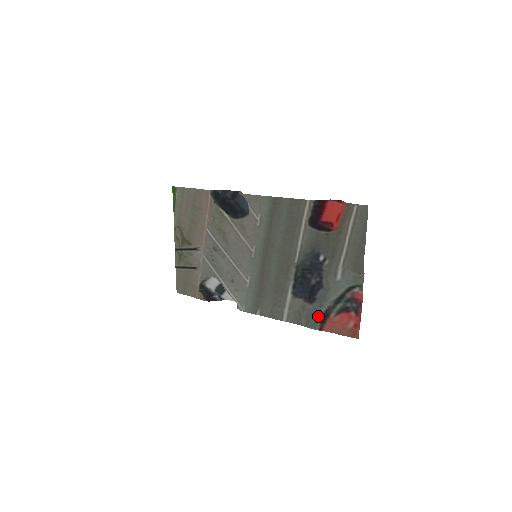
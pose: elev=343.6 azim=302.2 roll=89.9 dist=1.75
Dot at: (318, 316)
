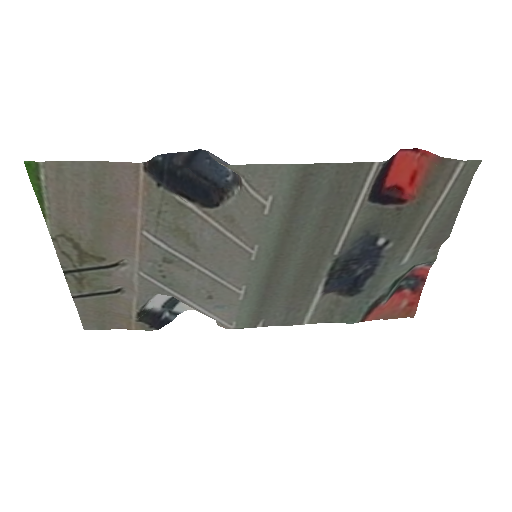
Dot at: (362, 309)
